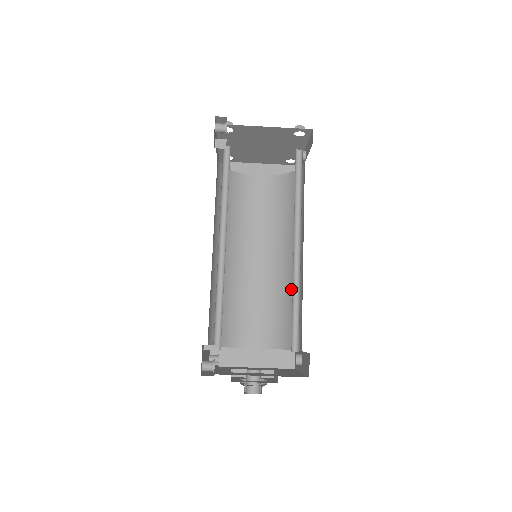
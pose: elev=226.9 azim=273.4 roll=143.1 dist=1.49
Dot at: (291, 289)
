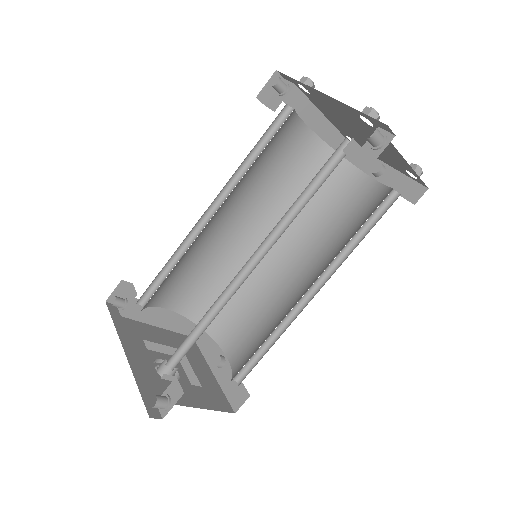
Dot at: (250, 281)
